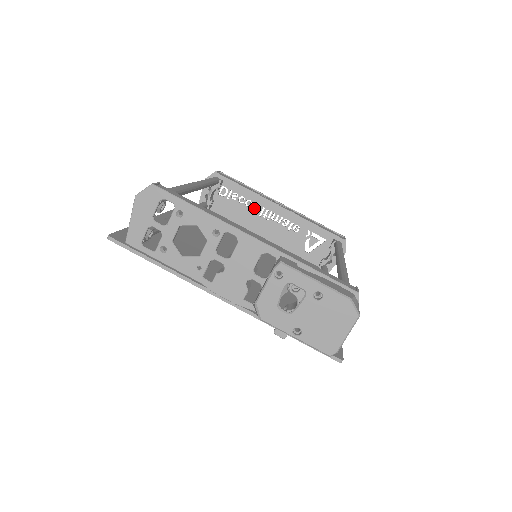
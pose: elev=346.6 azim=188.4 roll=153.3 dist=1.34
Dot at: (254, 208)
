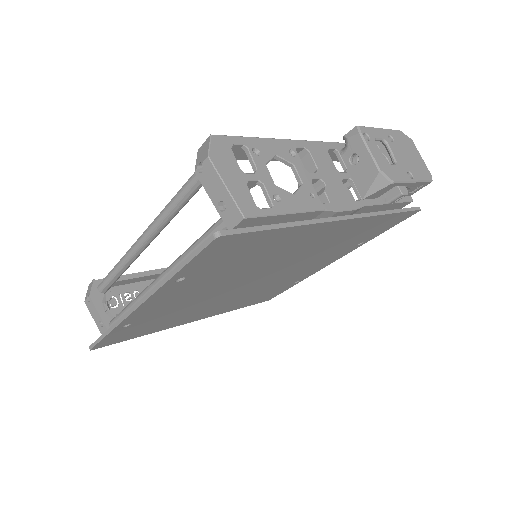
Dot at: occluded
